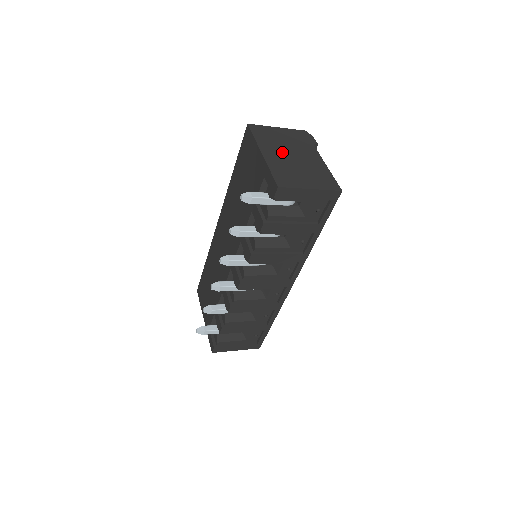
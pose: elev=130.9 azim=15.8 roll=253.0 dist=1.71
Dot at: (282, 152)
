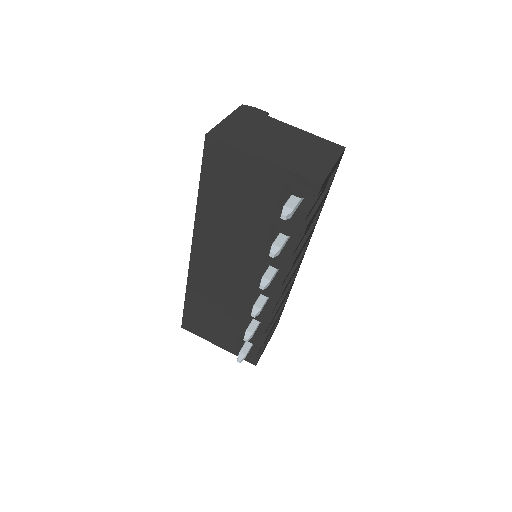
Dot at: (269, 144)
